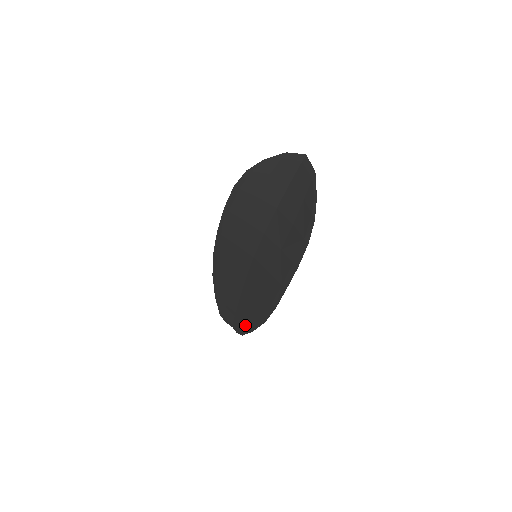
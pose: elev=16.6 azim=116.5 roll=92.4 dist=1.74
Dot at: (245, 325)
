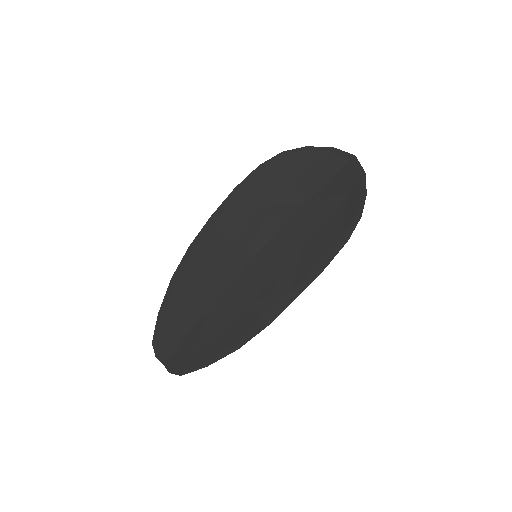
Dot at: (195, 357)
